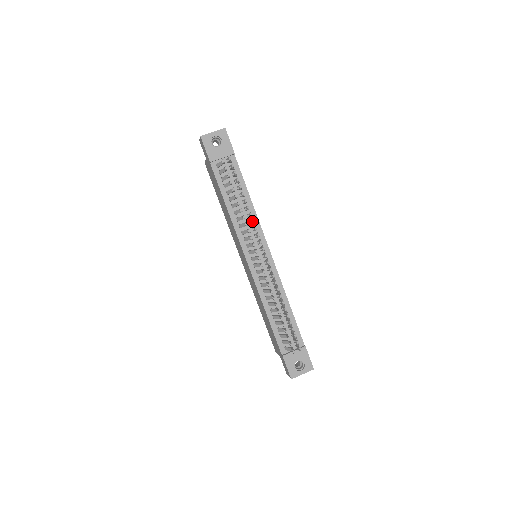
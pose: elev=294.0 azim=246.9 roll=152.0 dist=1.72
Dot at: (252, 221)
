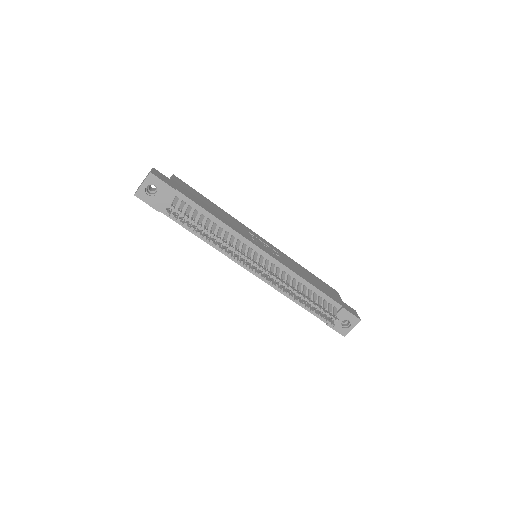
Dot at: occluded
